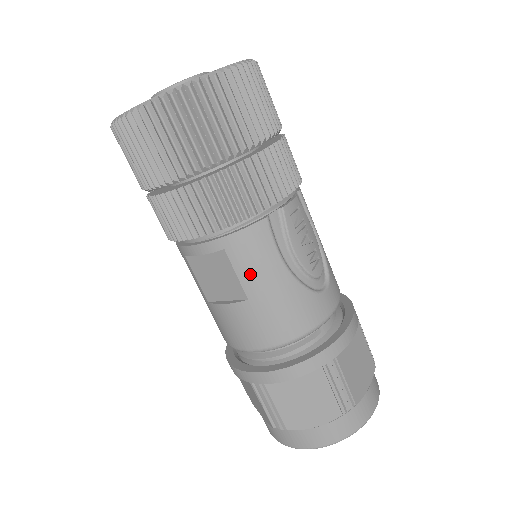
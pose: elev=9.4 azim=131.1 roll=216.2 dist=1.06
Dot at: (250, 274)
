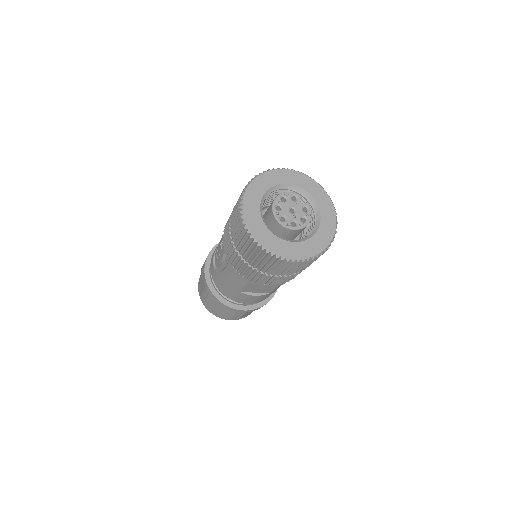
Dot at: occluded
